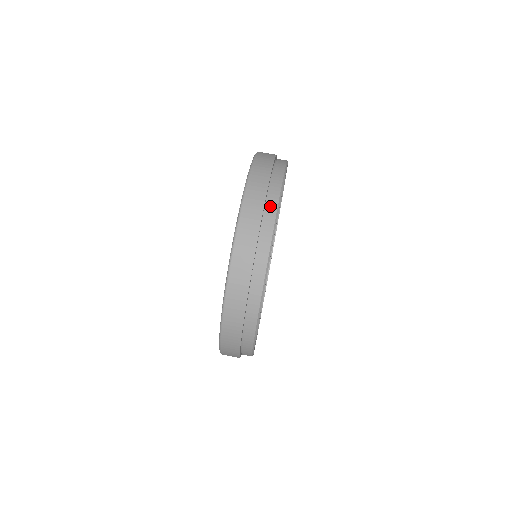
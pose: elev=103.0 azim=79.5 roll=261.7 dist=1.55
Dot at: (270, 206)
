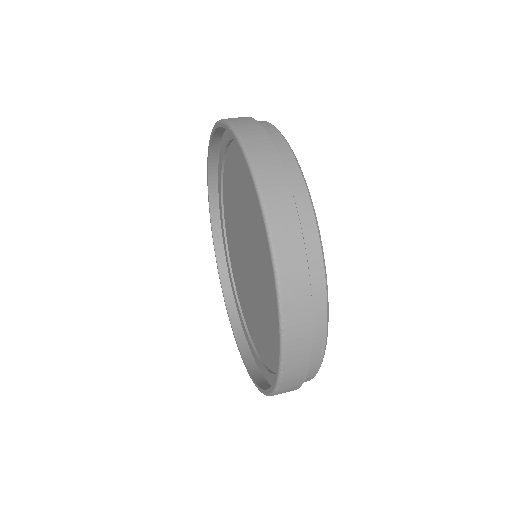
Dot at: occluded
